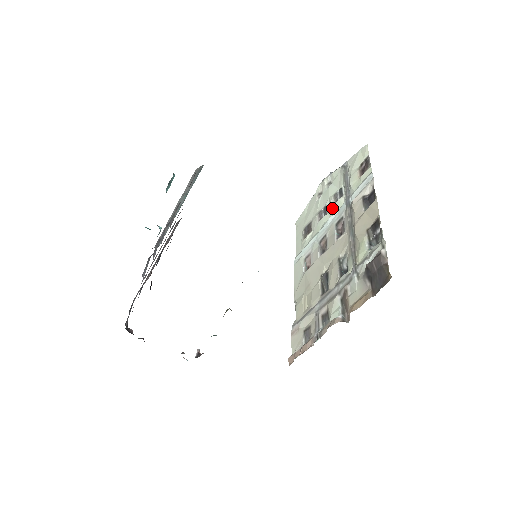
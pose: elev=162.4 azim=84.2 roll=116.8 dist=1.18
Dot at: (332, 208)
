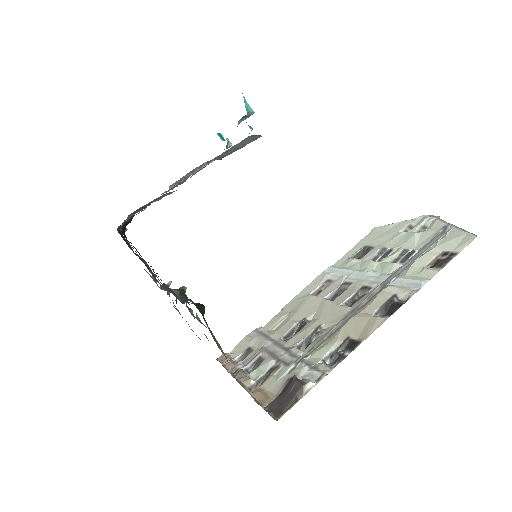
Dot at: (384, 263)
